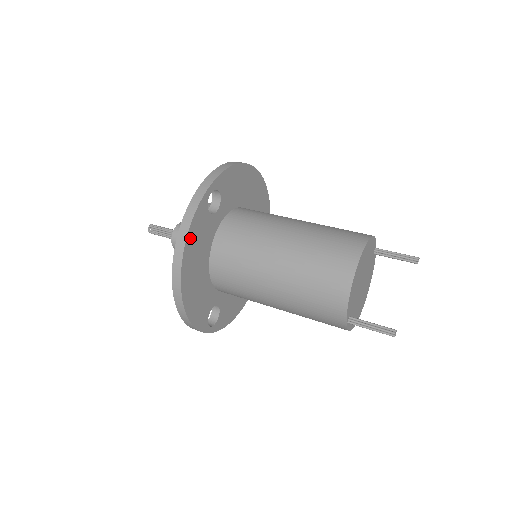
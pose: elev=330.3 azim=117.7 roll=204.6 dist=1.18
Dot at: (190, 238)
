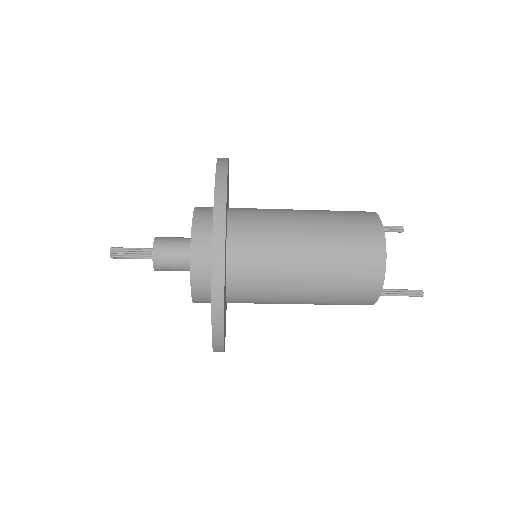
Dot at: (225, 241)
